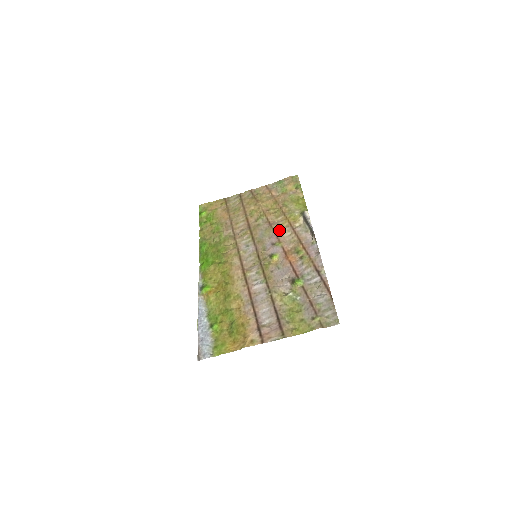
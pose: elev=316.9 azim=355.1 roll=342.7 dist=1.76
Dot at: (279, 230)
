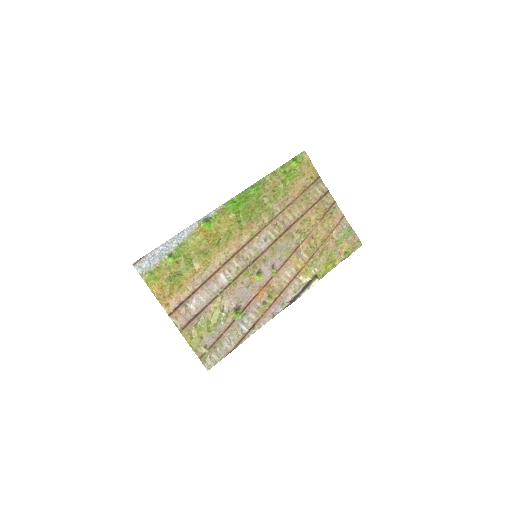
Dot at: (291, 263)
